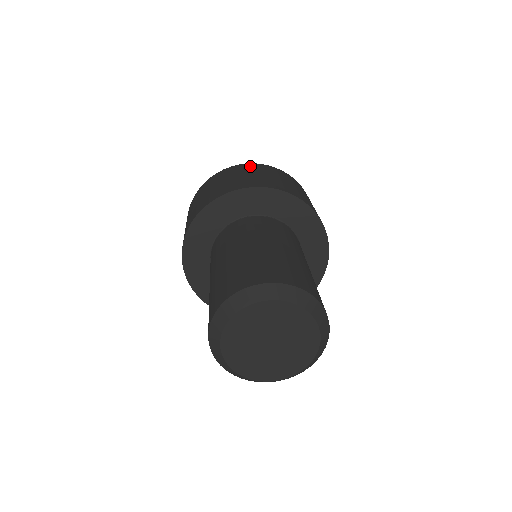
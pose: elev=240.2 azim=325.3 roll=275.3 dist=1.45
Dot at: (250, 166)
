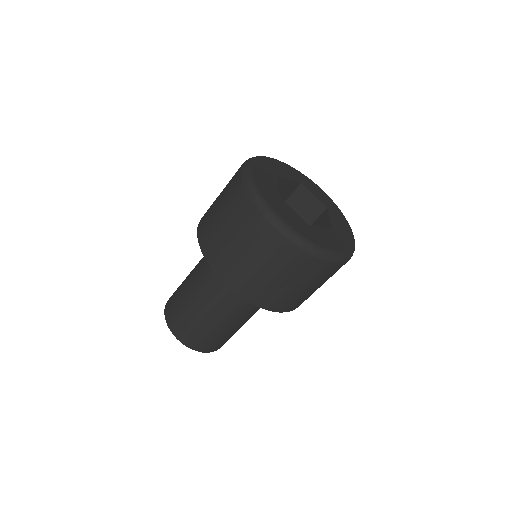
Dot at: (269, 240)
